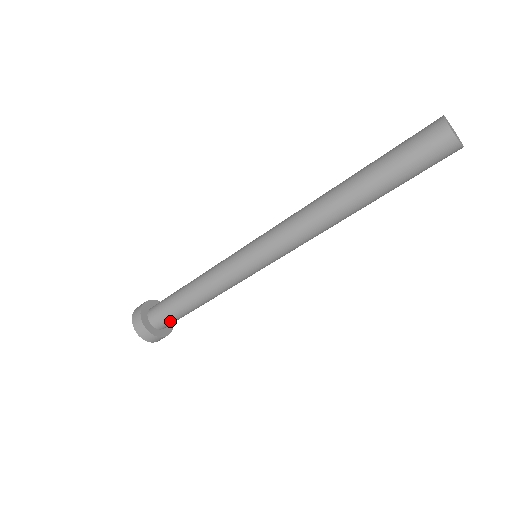
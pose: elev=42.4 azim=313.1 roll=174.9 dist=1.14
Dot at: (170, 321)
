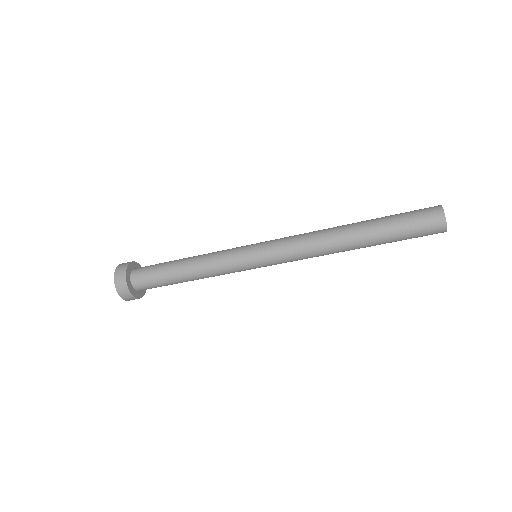
Dot at: occluded
